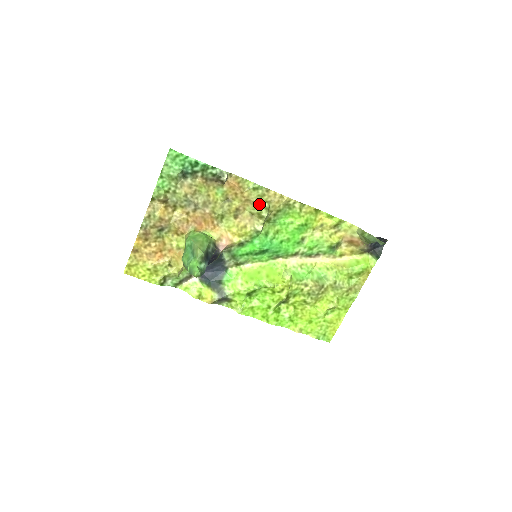
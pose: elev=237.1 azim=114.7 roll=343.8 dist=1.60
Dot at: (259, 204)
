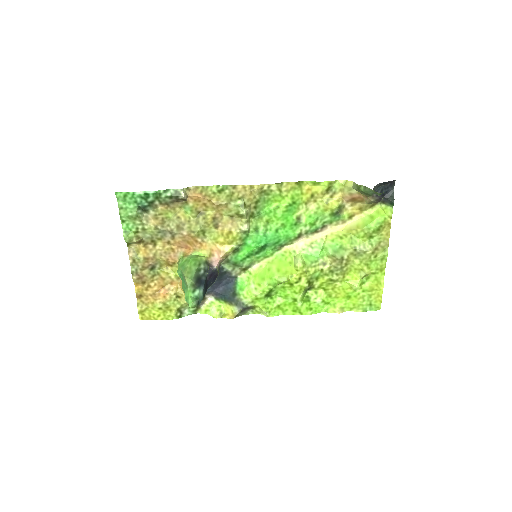
Dot at: (232, 204)
